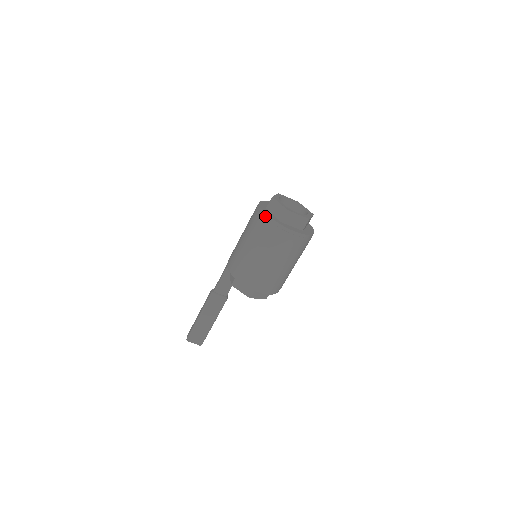
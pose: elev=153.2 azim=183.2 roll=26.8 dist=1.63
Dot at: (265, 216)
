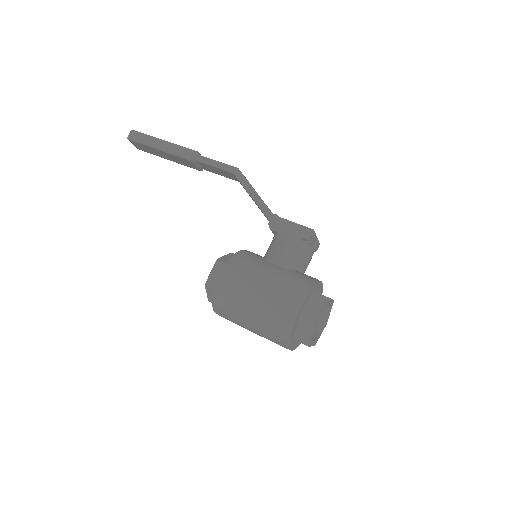
Dot at: (289, 332)
